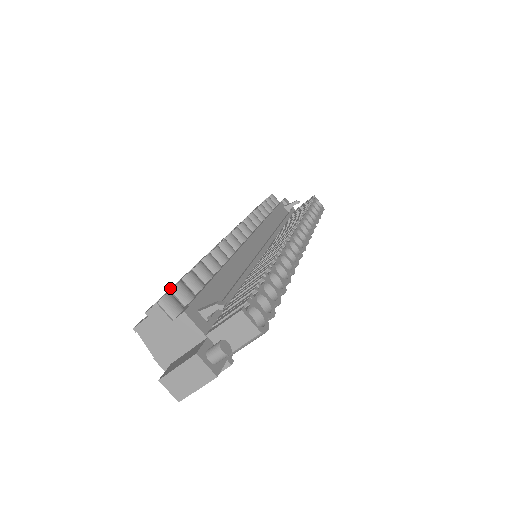
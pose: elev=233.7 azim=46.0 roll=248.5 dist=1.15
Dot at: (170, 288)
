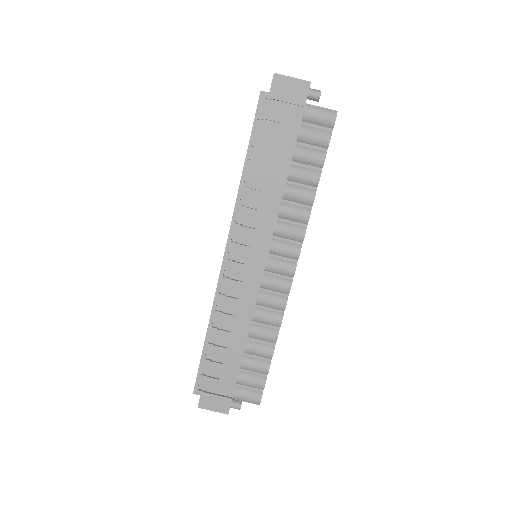
Dot at: occluded
